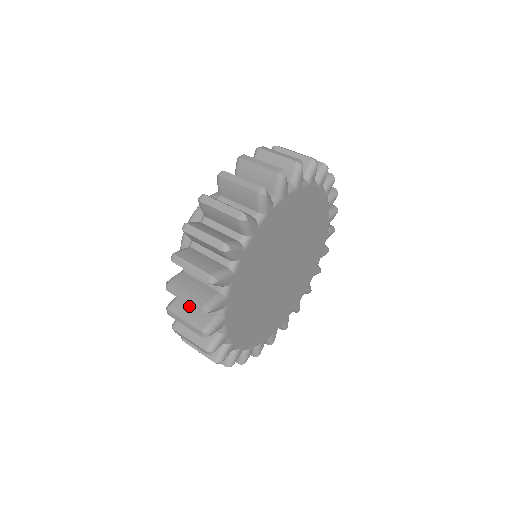
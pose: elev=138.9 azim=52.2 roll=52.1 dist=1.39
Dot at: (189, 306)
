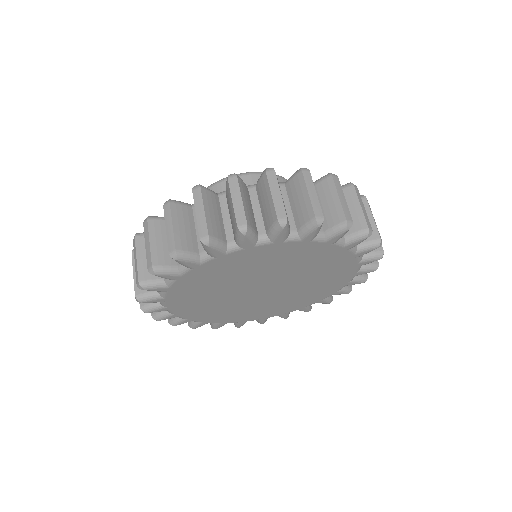
Dot at: occluded
